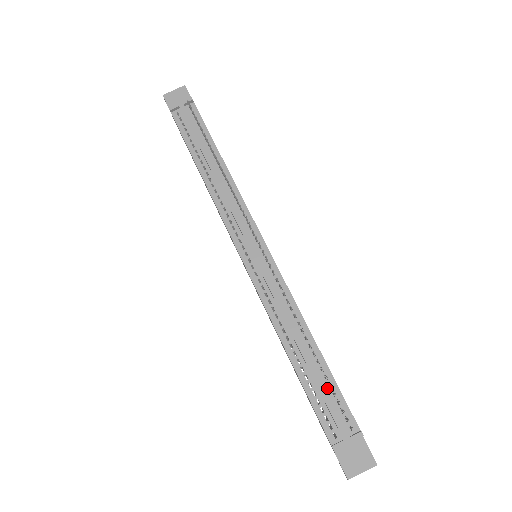
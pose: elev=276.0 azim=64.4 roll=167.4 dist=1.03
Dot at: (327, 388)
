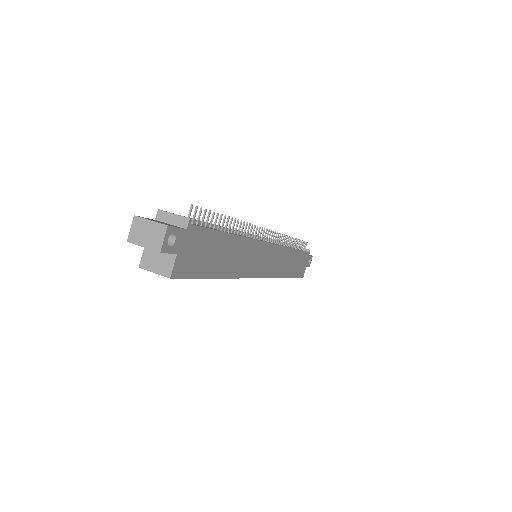
Dot at: occluded
